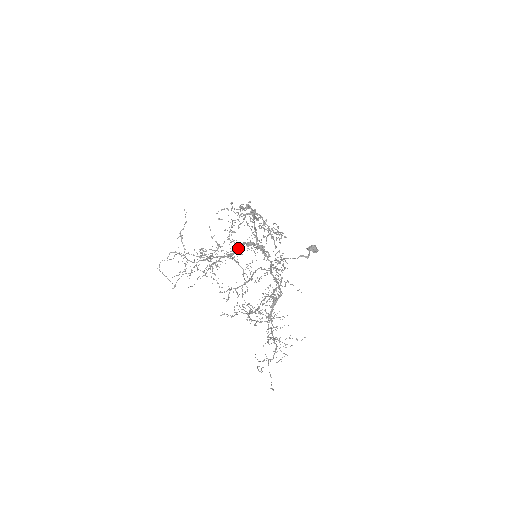
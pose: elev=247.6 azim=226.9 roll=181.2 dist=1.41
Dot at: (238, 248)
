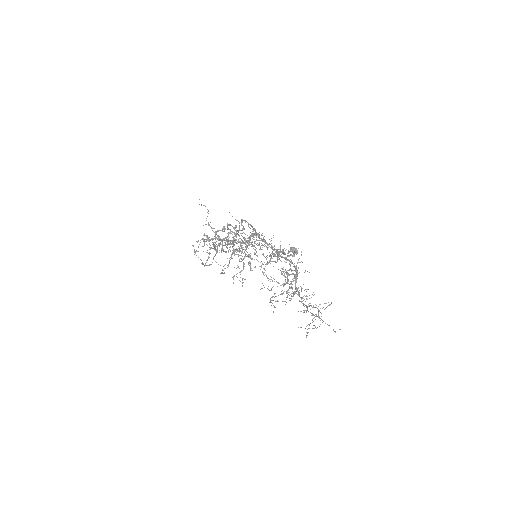
Dot at: (250, 237)
